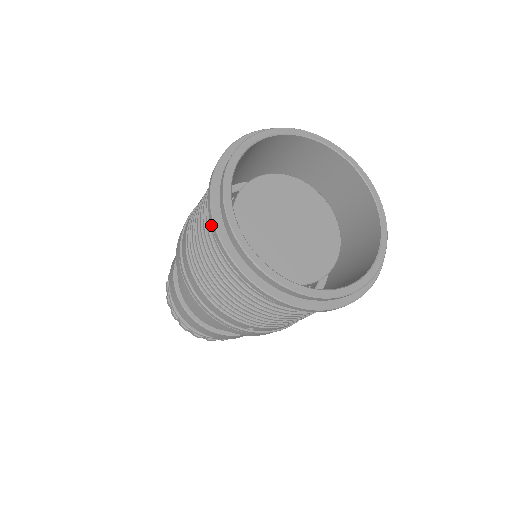
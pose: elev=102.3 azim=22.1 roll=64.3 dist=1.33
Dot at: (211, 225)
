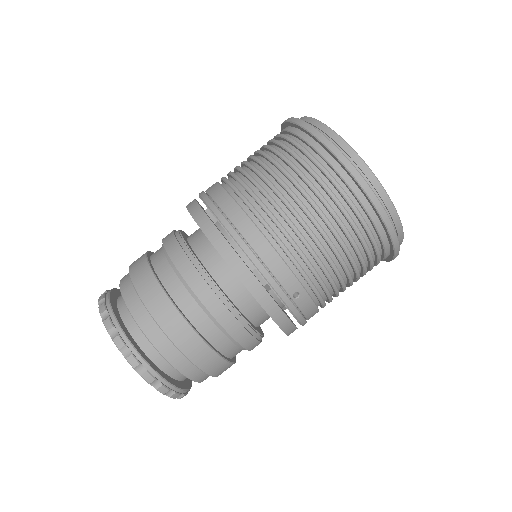
Dot at: (319, 138)
